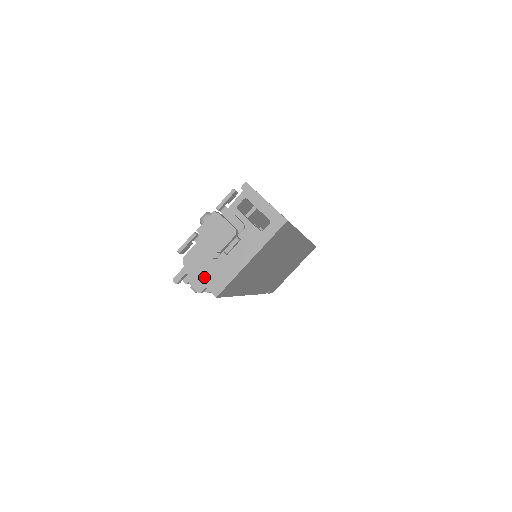
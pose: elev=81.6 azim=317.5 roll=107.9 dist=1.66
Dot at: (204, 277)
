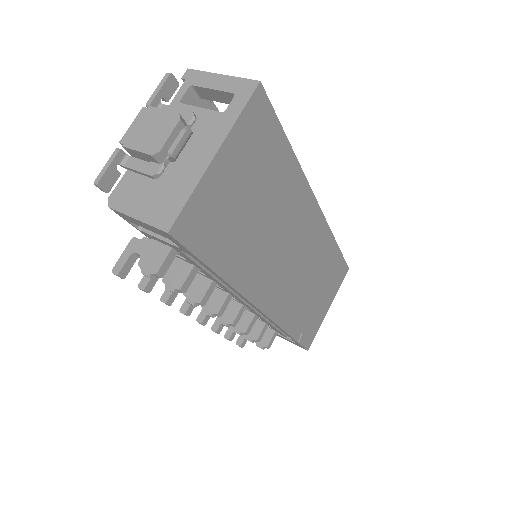
Dot at: (144, 211)
